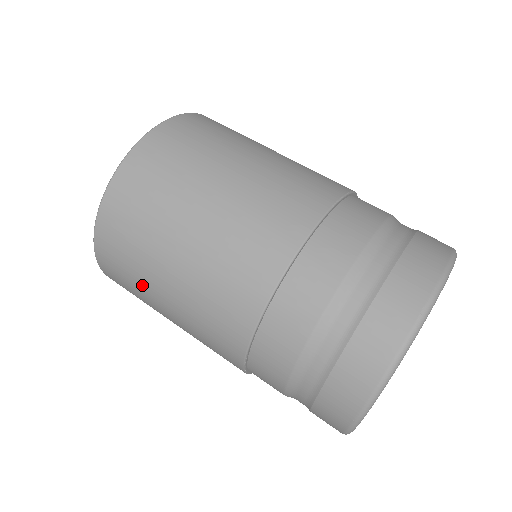
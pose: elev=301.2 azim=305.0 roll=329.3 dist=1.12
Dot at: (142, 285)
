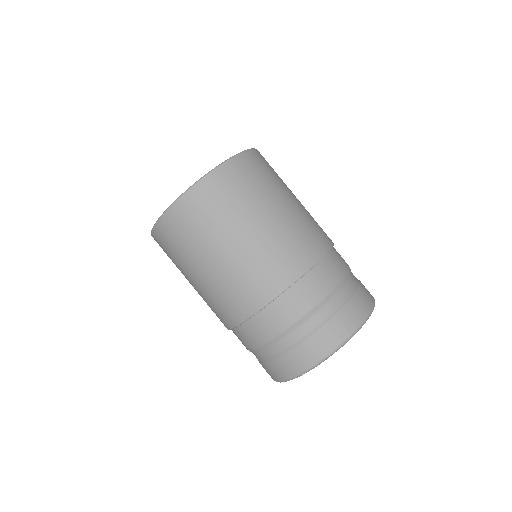
Dot at: occluded
